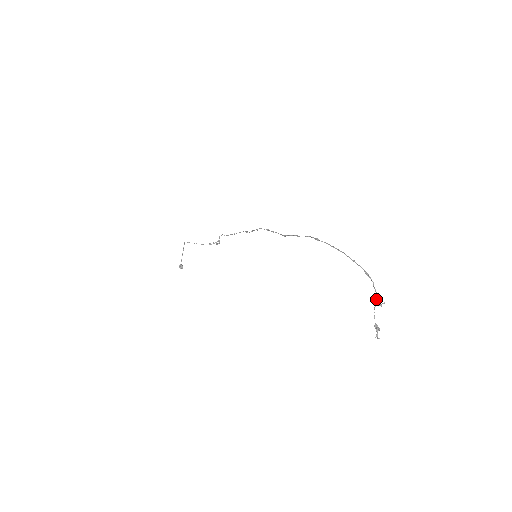
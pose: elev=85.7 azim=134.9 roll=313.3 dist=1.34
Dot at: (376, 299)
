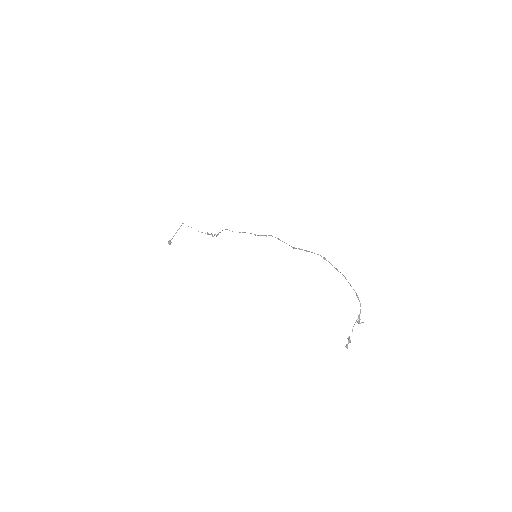
Dot at: (359, 317)
